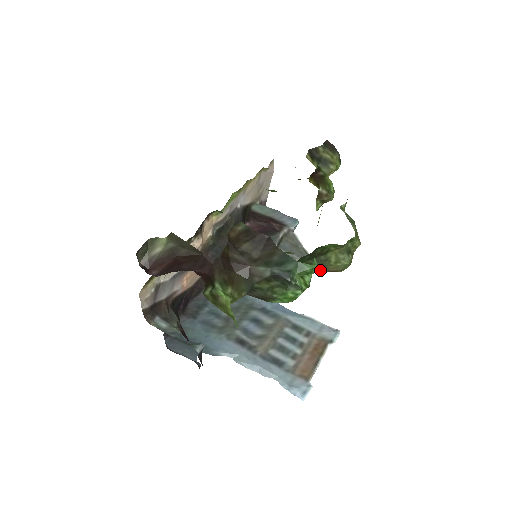
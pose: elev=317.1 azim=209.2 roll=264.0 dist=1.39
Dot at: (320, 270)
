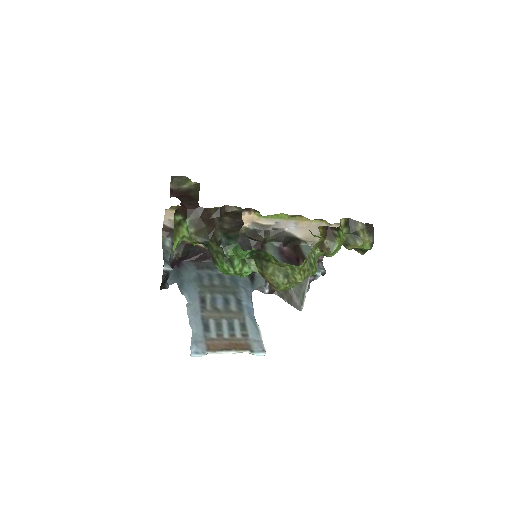
Dot at: (261, 274)
